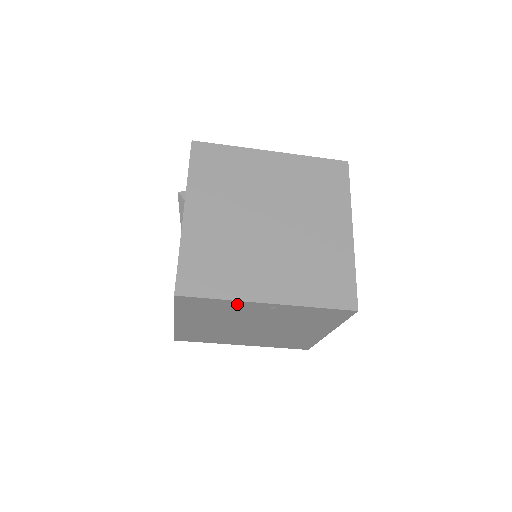
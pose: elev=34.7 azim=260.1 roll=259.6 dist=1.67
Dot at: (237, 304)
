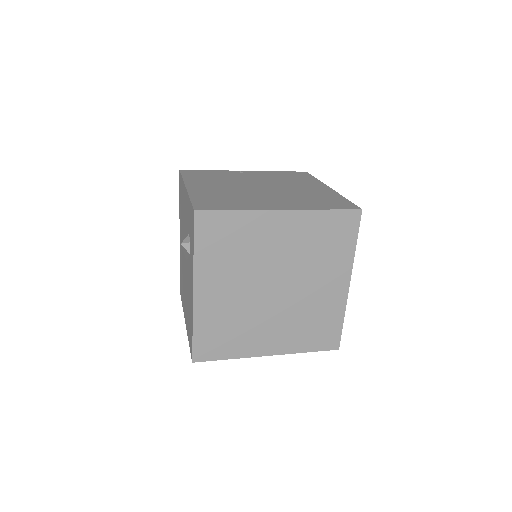
Dot at: occluded
